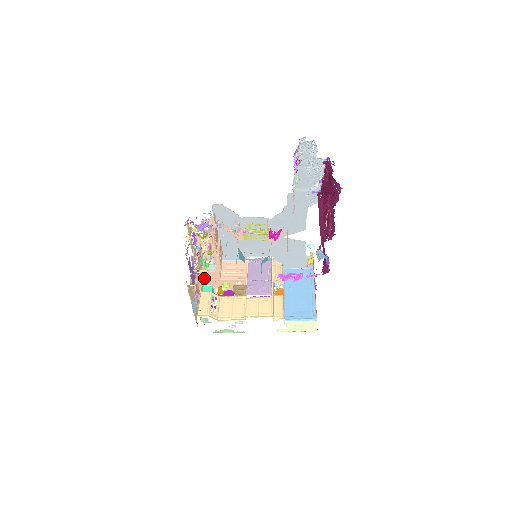
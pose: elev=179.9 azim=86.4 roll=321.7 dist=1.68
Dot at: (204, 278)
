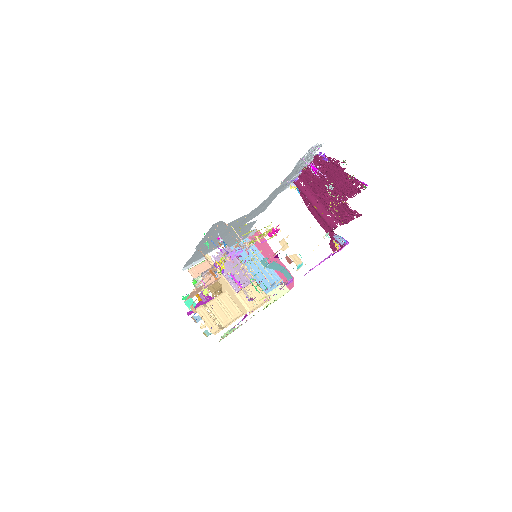
Dot at: (189, 295)
